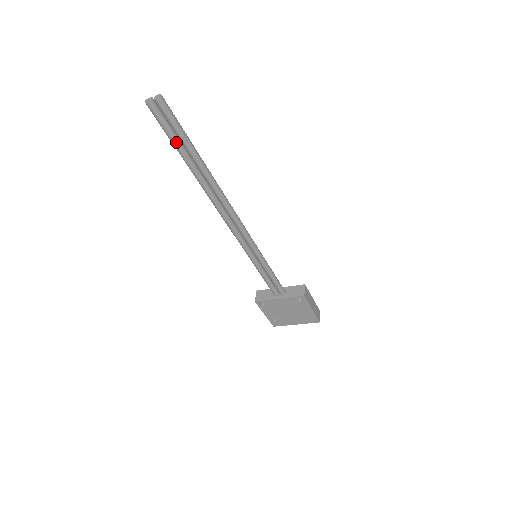
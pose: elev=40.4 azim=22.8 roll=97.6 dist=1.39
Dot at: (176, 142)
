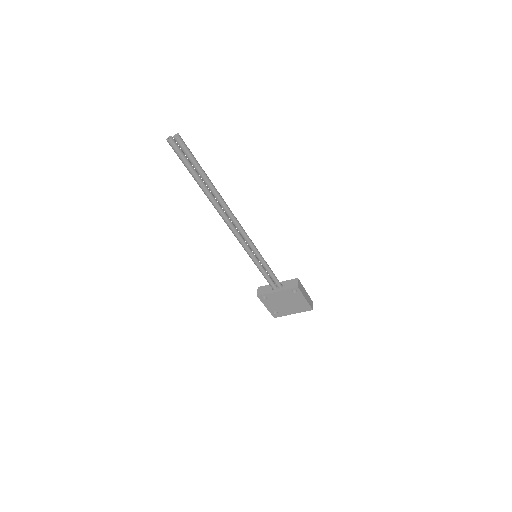
Dot at: (190, 168)
